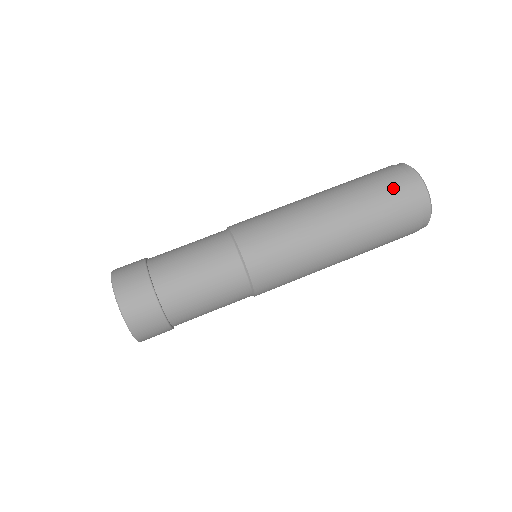
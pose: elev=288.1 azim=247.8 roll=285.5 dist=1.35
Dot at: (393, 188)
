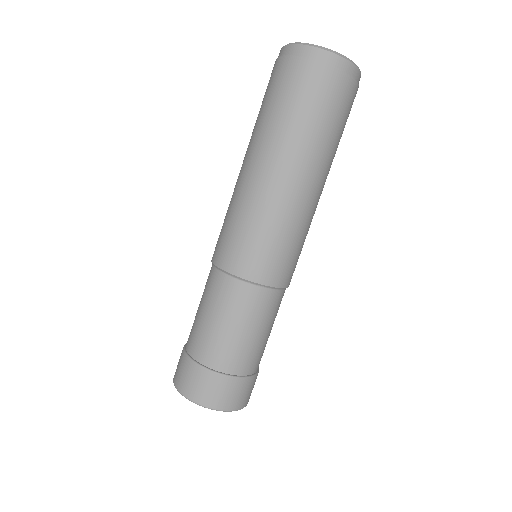
Dot at: (306, 87)
